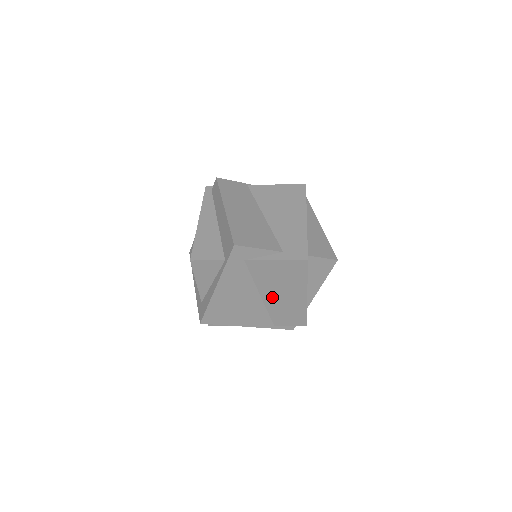
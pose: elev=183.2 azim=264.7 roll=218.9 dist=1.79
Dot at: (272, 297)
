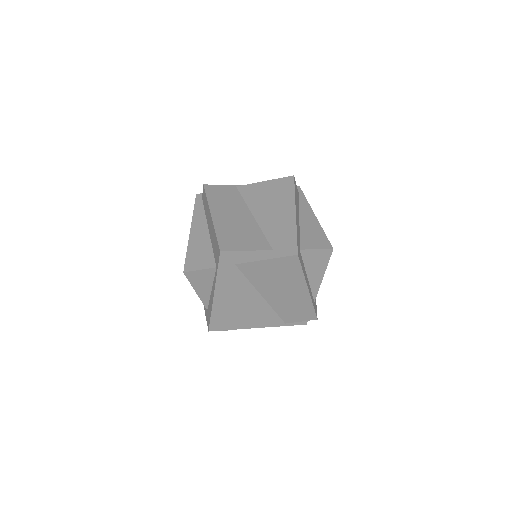
Dot at: (274, 296)
